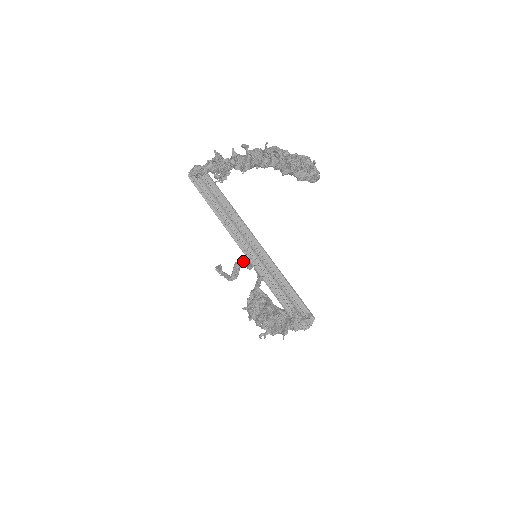
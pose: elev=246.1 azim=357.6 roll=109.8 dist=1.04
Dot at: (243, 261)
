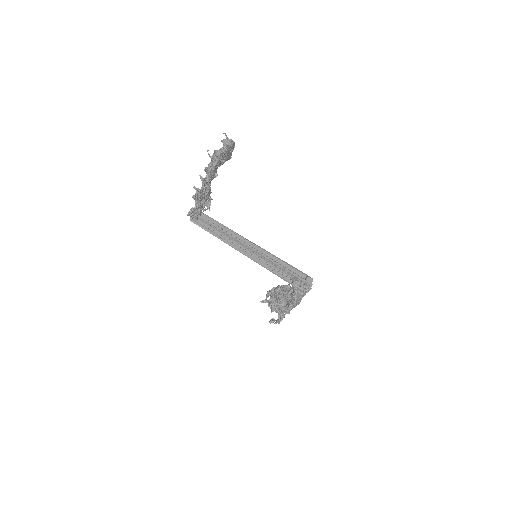
Dot at: occluded
